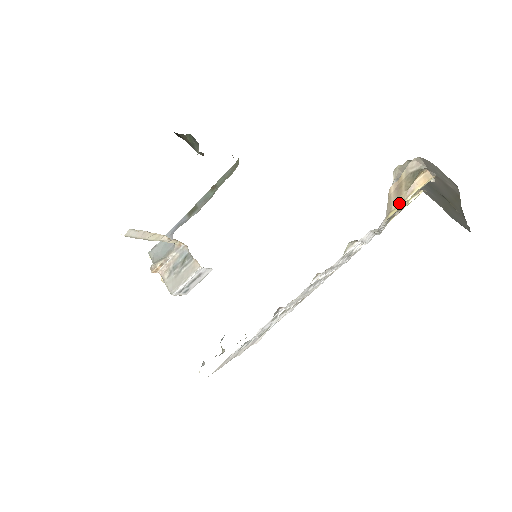
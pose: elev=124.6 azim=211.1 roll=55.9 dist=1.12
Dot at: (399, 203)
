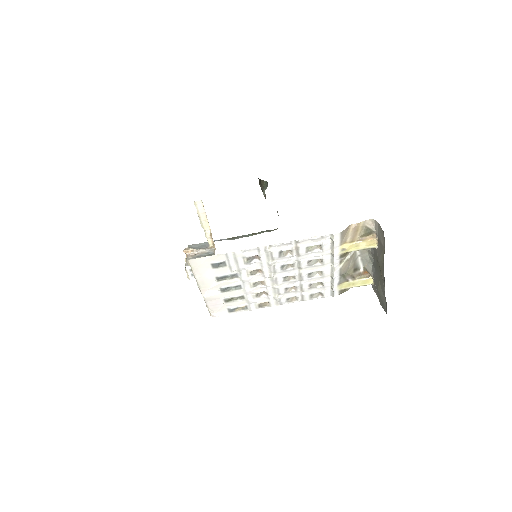
Dot at: (352, 241)
